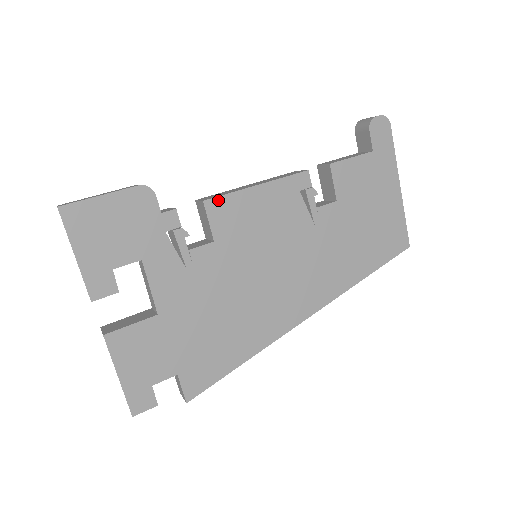
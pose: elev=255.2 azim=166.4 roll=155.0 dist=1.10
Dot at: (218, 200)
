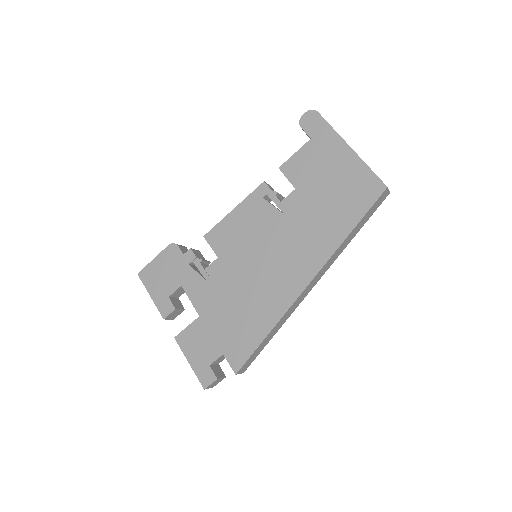
Dot at: (212, 231)
